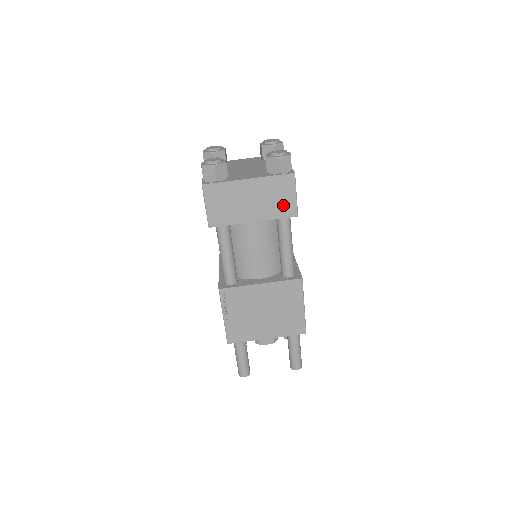
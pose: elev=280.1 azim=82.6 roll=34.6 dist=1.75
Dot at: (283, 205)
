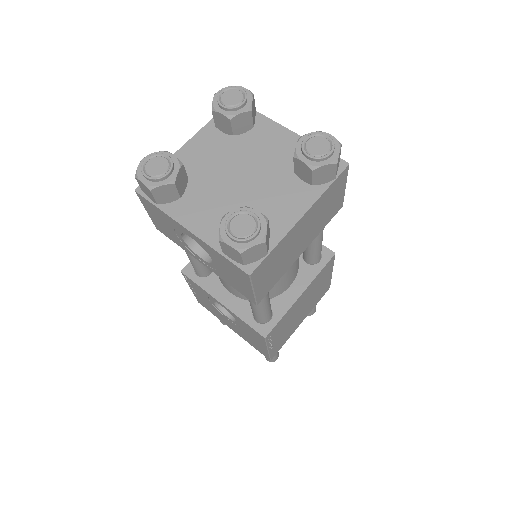
Dot at: (332, 209)
